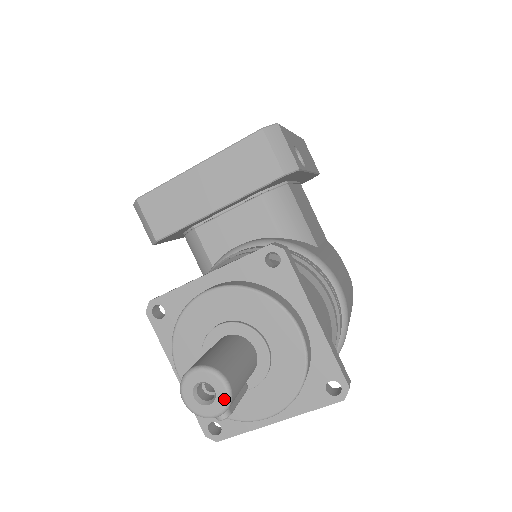
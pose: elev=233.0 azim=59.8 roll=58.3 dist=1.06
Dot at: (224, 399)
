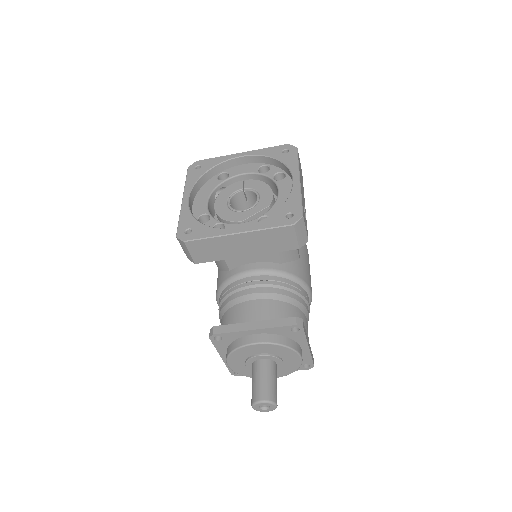
Dot at: (274, 409)
